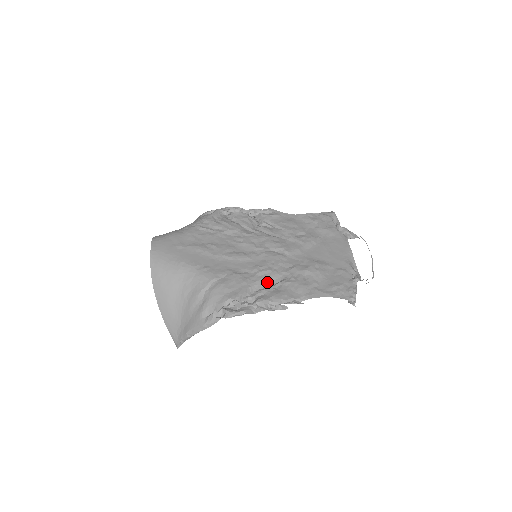
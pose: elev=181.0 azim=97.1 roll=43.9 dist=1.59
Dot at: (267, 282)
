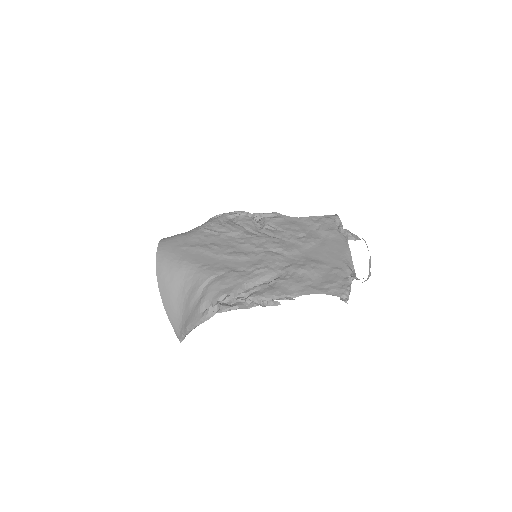
Dot at: (263, 280)
